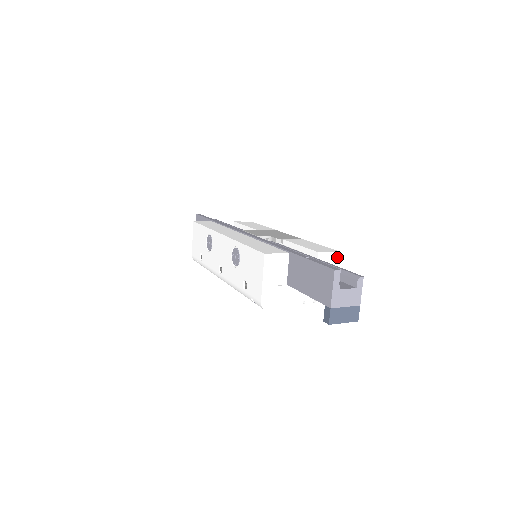
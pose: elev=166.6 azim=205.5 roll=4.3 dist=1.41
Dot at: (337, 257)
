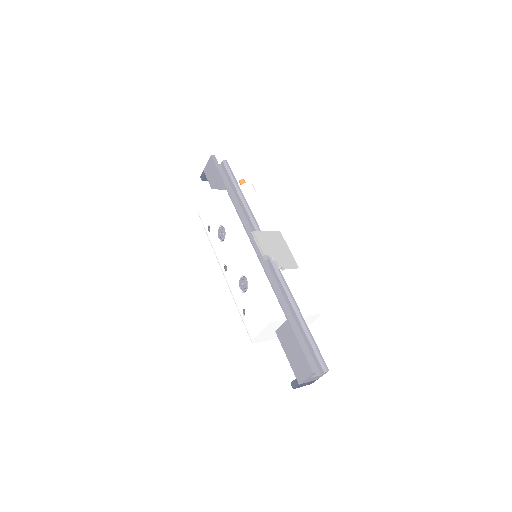
Dot at: (318, 316)
